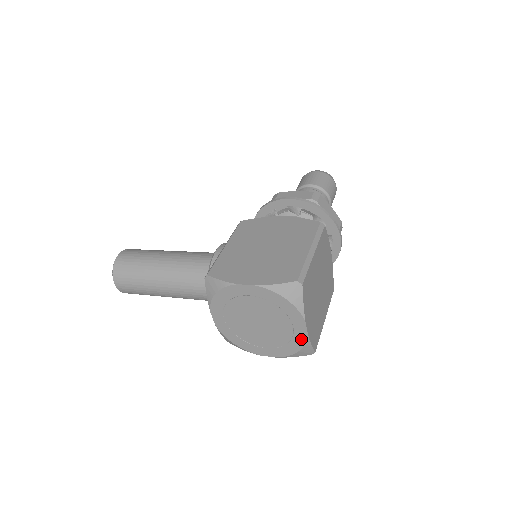
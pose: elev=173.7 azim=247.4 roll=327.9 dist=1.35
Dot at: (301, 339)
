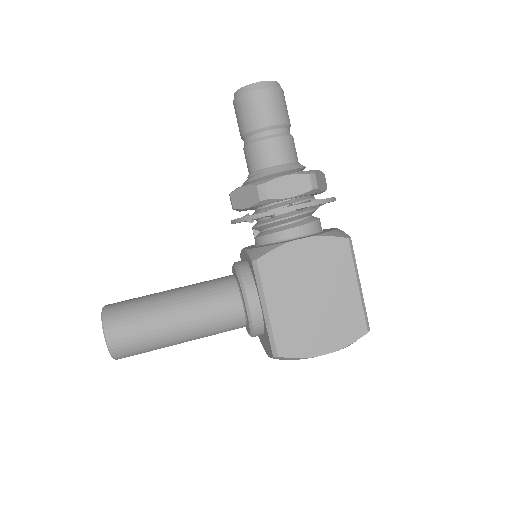
Dot at: occluded
